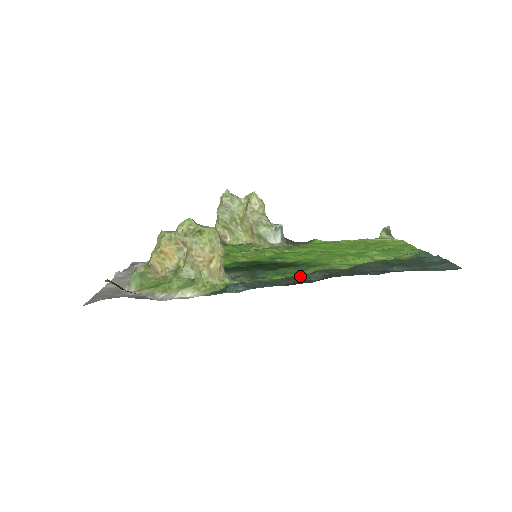
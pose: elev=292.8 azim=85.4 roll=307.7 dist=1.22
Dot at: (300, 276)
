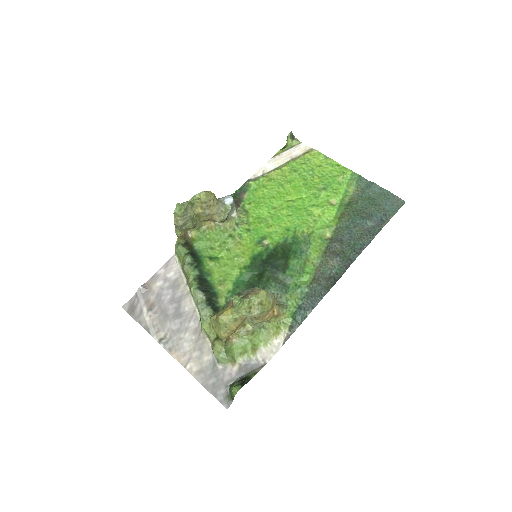
Dot at: (322, 271)
